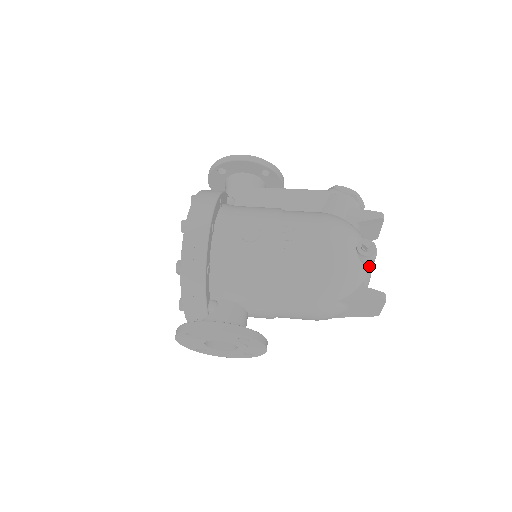
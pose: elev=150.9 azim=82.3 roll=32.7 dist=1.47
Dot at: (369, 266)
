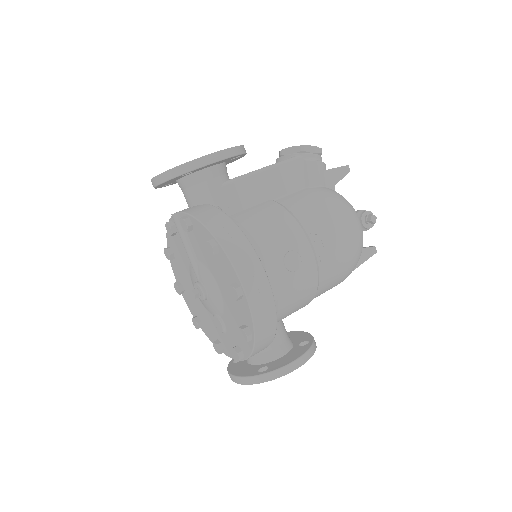
Dot at: occluded
